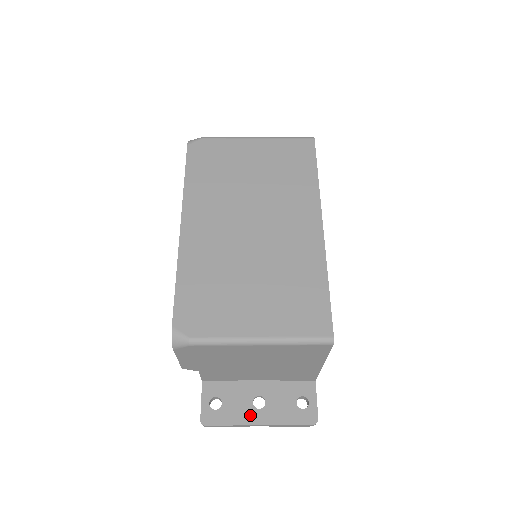
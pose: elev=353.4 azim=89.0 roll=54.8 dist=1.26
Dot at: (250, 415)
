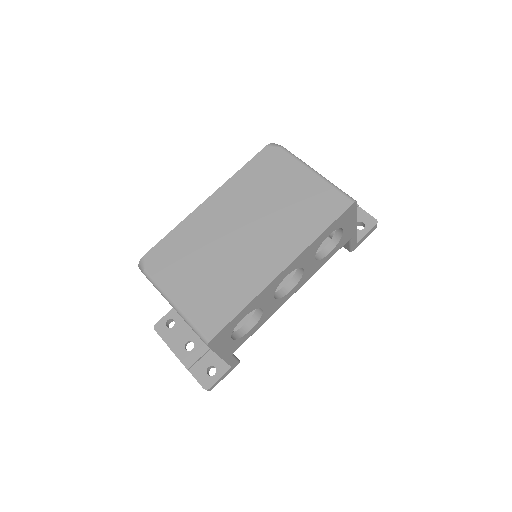
Dot at: (178, 347)
